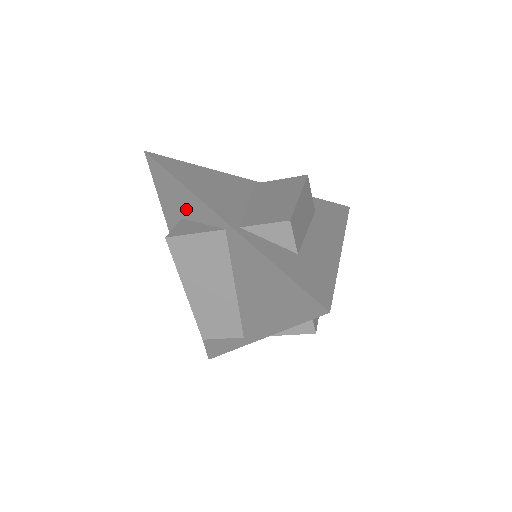
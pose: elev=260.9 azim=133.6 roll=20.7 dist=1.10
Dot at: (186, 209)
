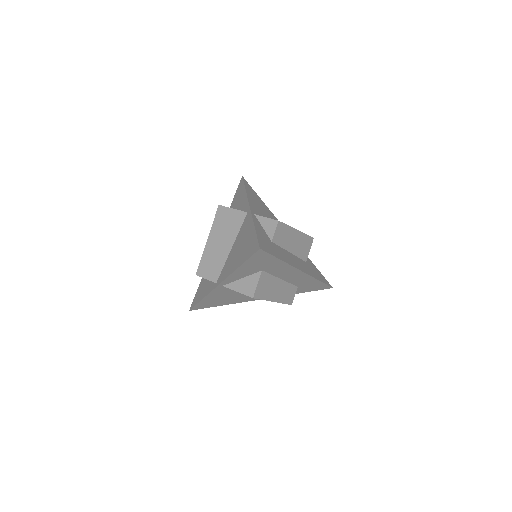
Dot at: (239, 205)
